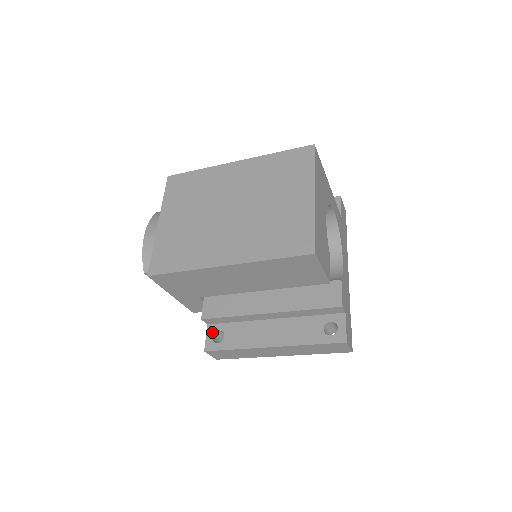
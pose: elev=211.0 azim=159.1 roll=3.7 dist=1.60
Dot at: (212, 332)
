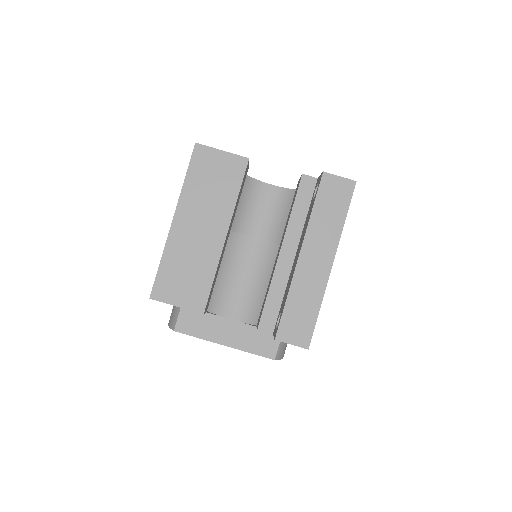
Dot at: (275, 328)
